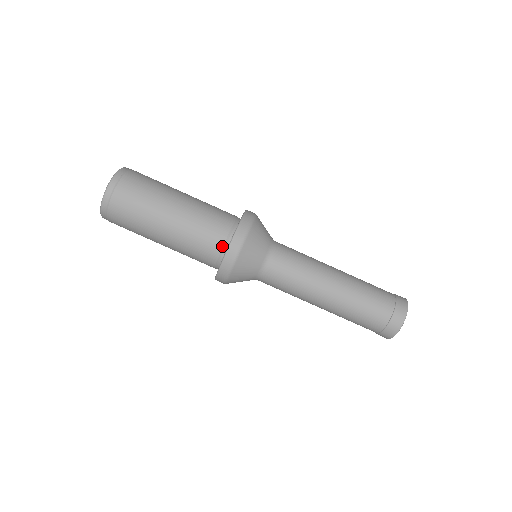
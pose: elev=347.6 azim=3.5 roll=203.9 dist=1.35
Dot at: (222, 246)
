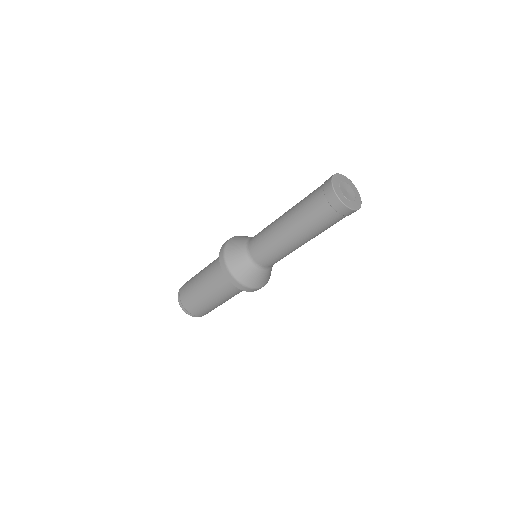
Dot at: occluded
